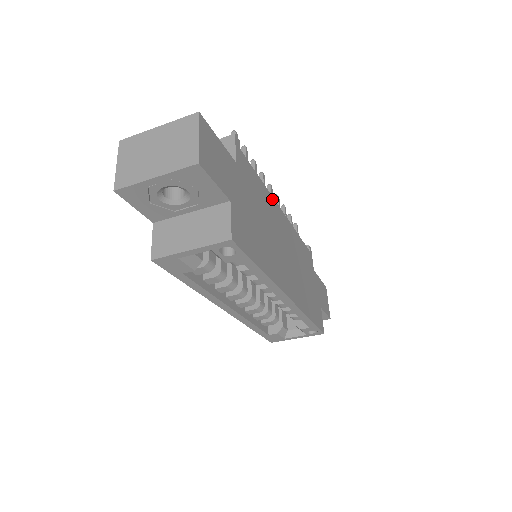
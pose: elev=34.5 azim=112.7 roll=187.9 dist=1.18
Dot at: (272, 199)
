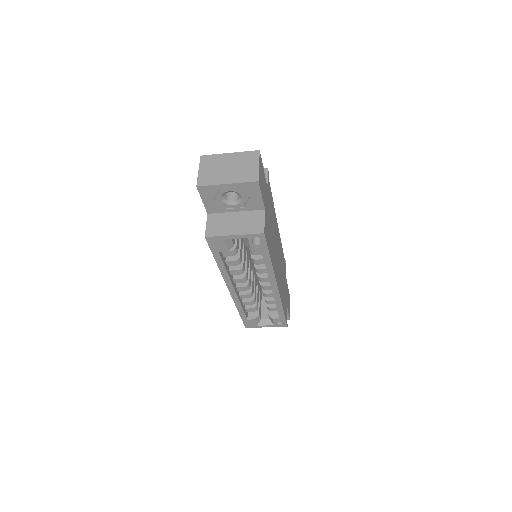
Dot at: (276, 218)
